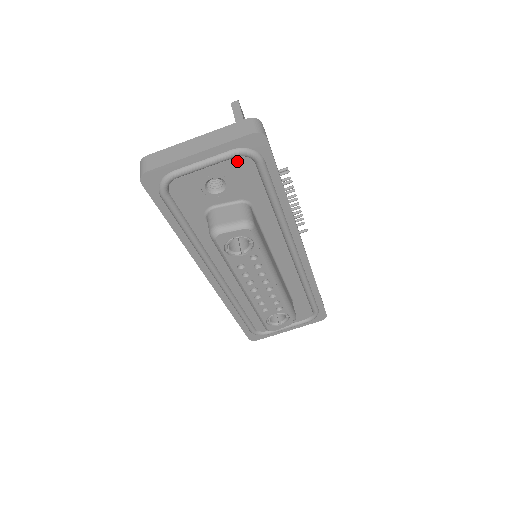
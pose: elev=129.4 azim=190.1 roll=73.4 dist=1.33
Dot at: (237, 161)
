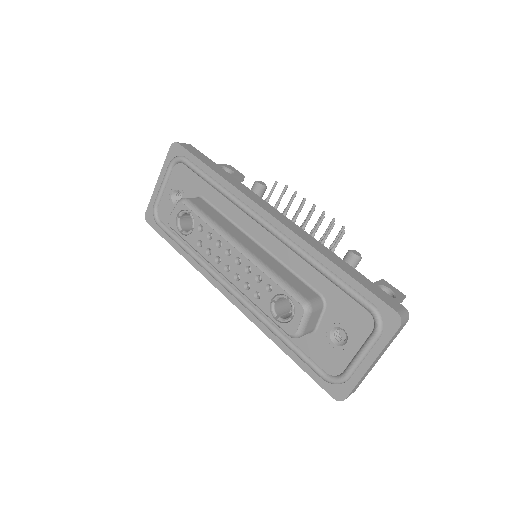
Dot at: (175, 171)
